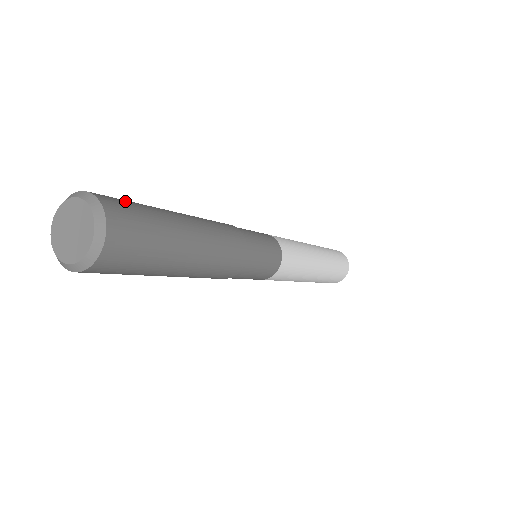
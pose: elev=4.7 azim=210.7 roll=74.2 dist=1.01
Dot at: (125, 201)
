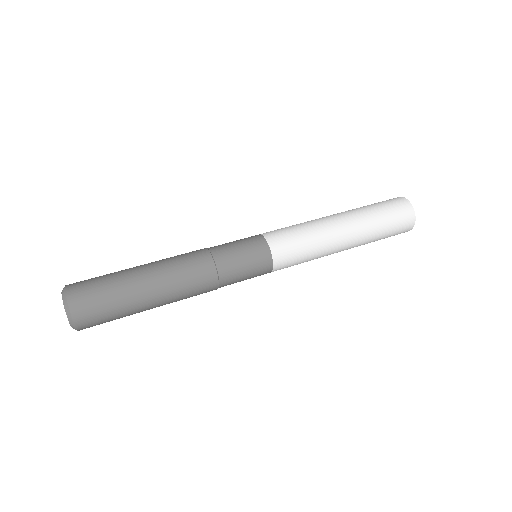
Dot at: (99, 313)
